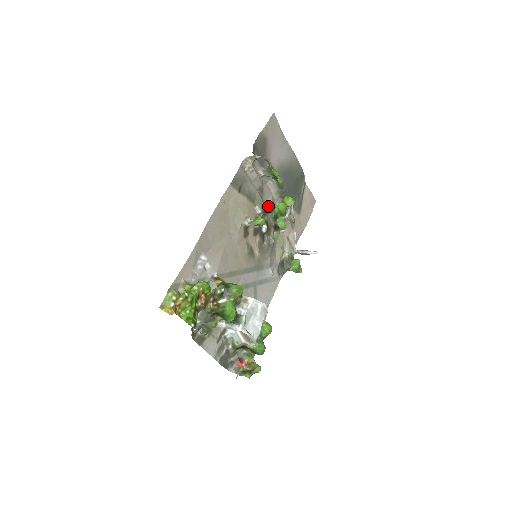
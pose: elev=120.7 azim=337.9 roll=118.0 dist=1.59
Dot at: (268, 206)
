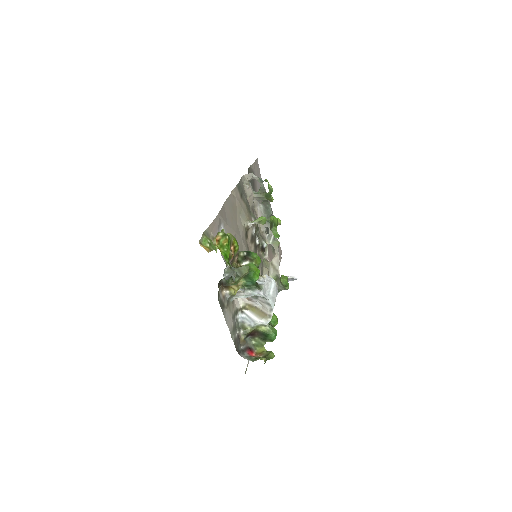
Dot at: occluded
